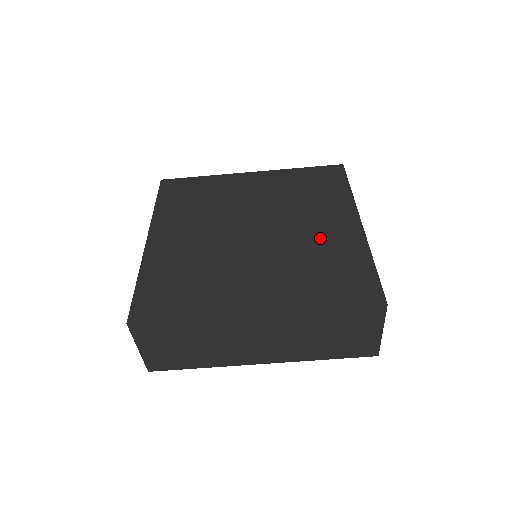
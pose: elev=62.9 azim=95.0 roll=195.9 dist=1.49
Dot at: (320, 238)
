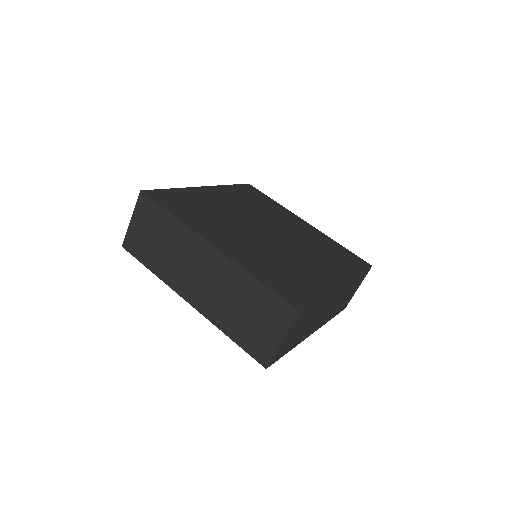
Dot at: (304, 265)
